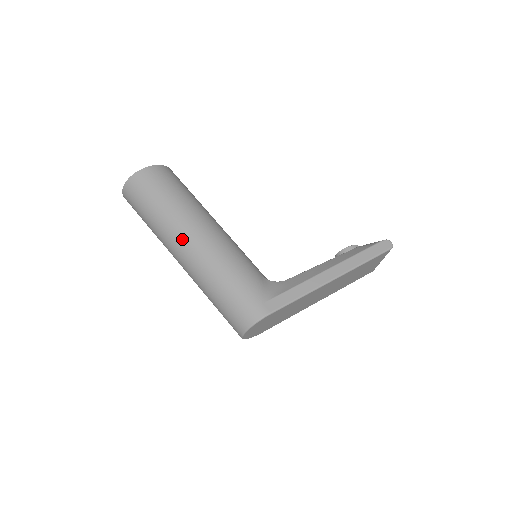
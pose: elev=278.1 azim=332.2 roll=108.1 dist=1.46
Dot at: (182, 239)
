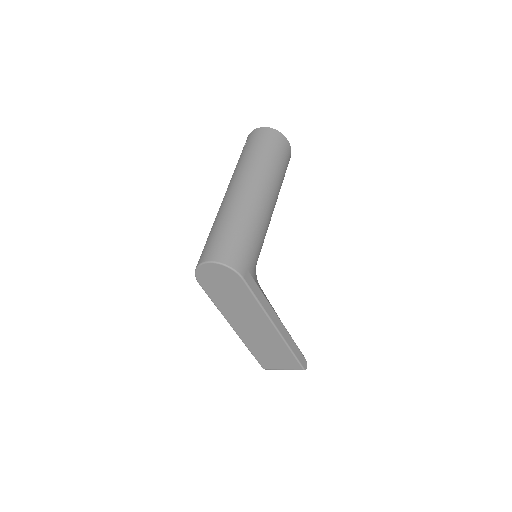
Dot at: (259, 185)
